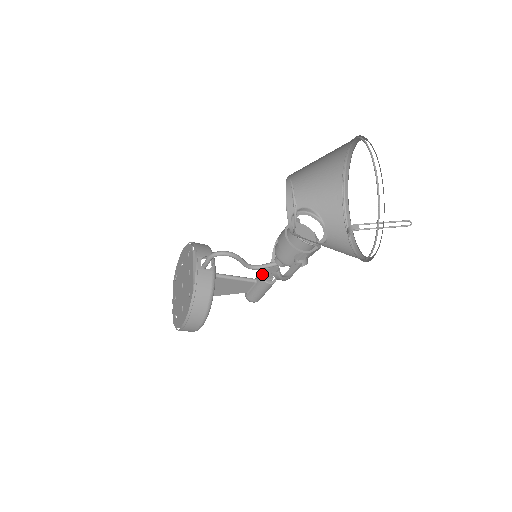
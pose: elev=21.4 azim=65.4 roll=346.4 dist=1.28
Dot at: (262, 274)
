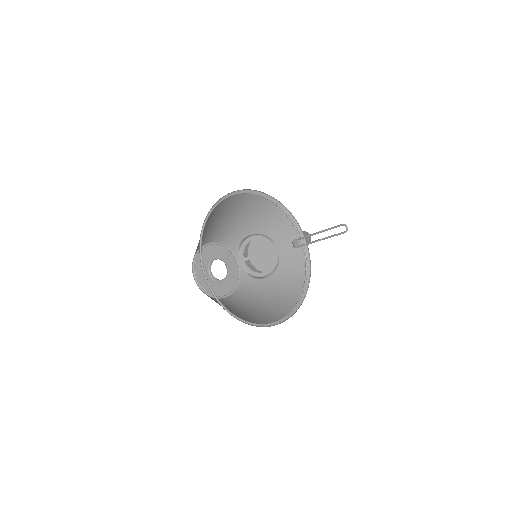
Dot at: occluded
